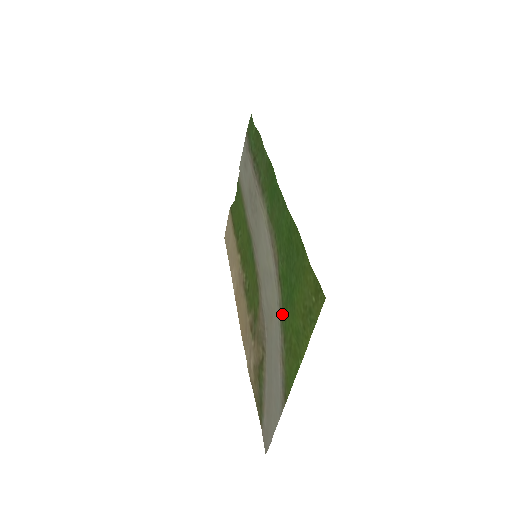
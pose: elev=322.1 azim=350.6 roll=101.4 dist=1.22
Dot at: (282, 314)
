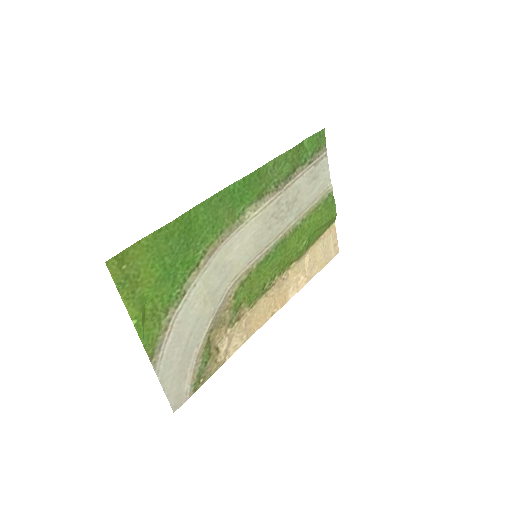
Dot at: (180, 292)
